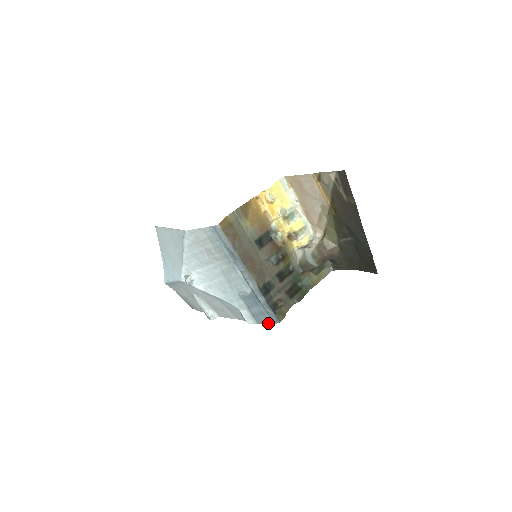
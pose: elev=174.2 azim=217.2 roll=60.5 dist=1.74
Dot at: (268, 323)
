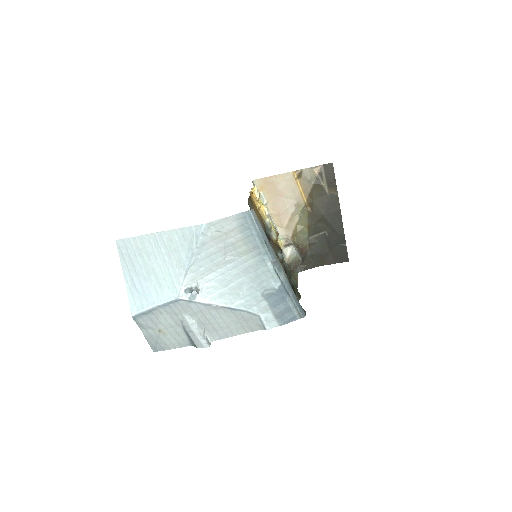
Dot at: (294, 320)
